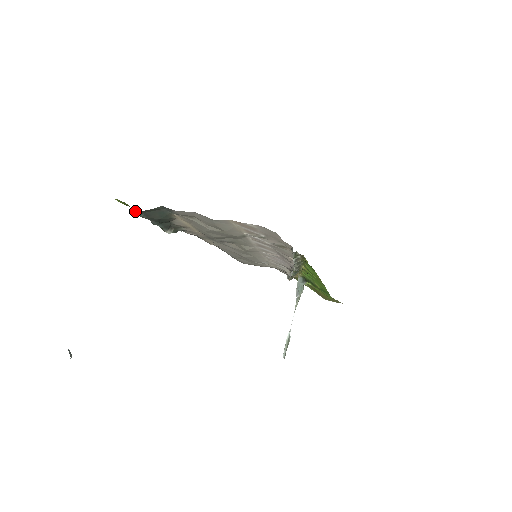
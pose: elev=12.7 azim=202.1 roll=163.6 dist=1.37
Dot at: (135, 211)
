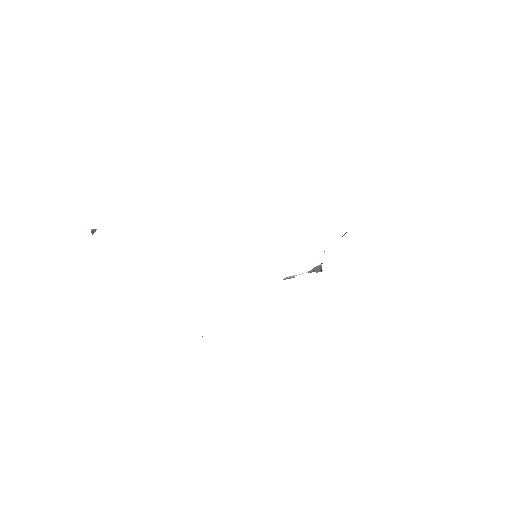
Dot at: occluded
